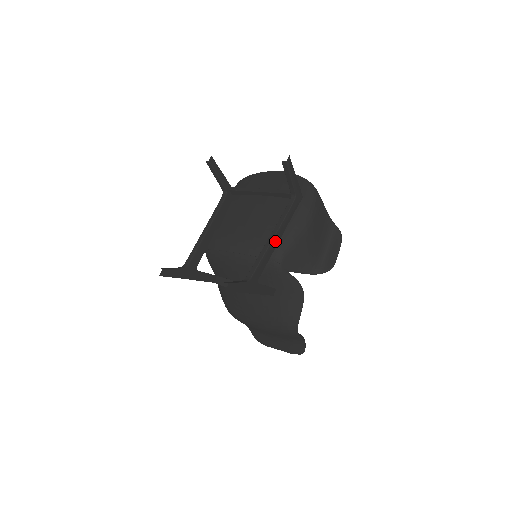
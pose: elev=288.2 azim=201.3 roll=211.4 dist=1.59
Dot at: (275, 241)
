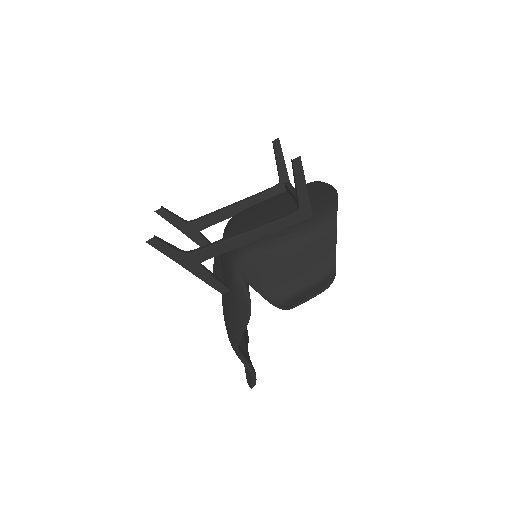
Dot at: (244, 238)
